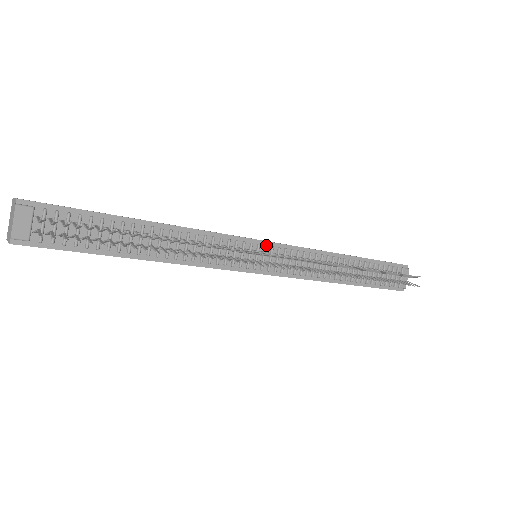
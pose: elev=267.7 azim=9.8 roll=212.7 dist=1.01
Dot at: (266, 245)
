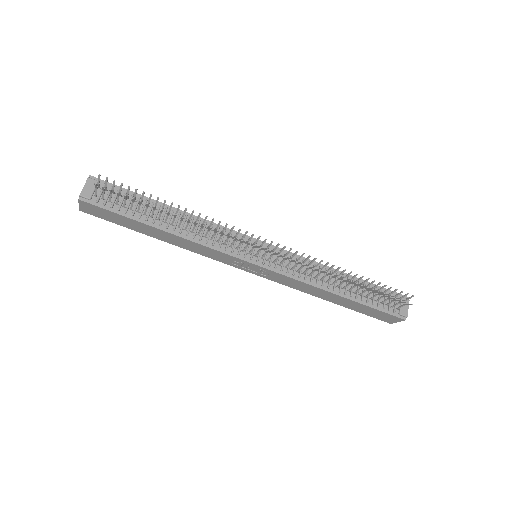
Dot at: occluded
